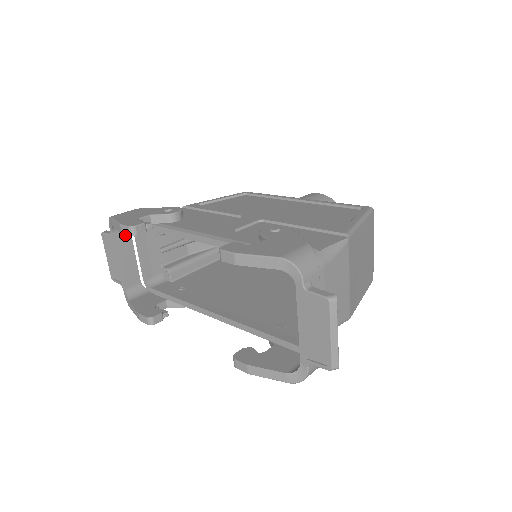
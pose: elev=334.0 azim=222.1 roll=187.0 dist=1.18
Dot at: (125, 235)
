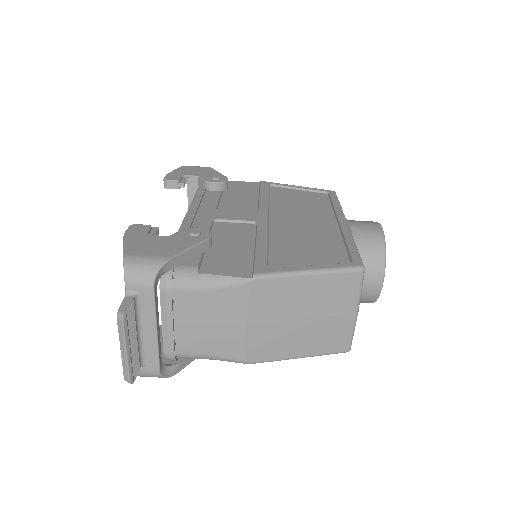
Dot at: (198, 186)
